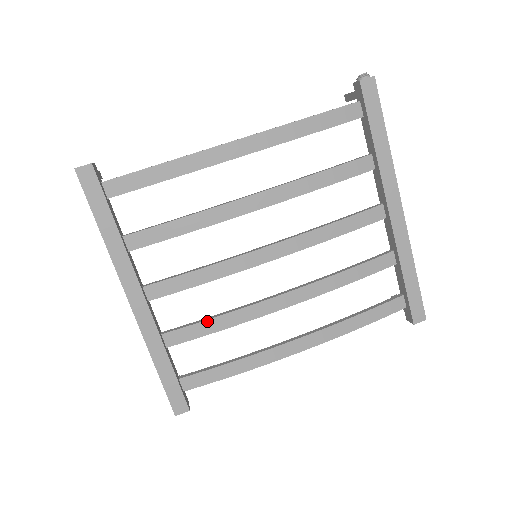
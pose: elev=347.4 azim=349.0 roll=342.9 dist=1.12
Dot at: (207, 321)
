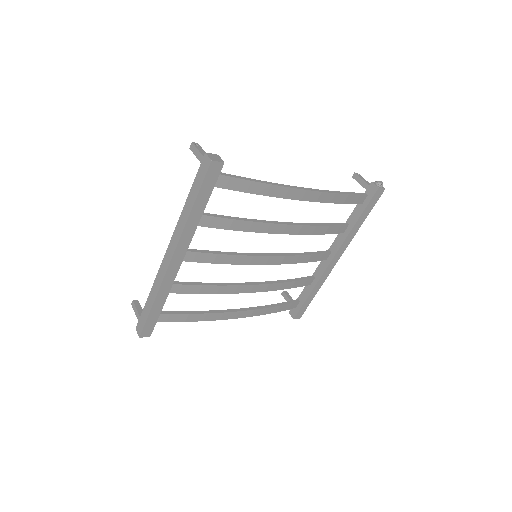
Dot at: (203, 286)
